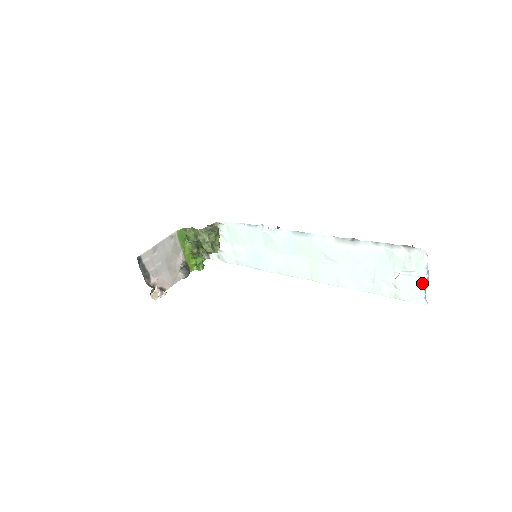
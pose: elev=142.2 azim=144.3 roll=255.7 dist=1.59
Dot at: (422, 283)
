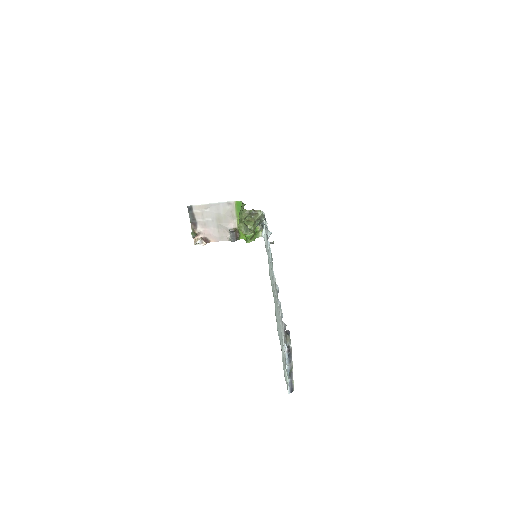
Dot at: (286, 370)
